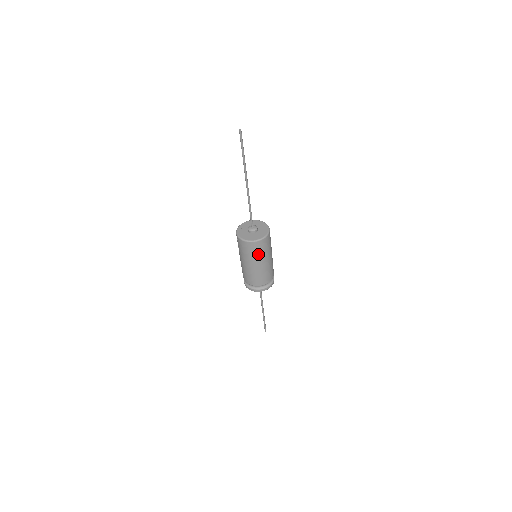
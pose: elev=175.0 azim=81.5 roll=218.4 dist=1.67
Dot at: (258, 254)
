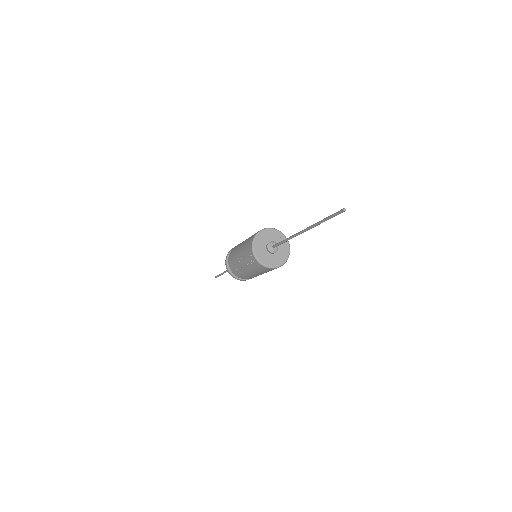
Dot at: occluded
